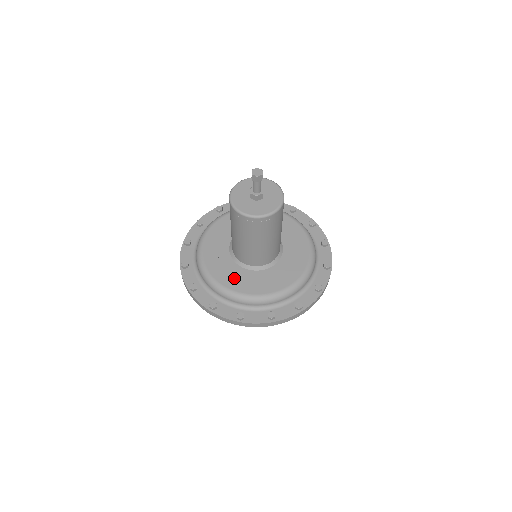
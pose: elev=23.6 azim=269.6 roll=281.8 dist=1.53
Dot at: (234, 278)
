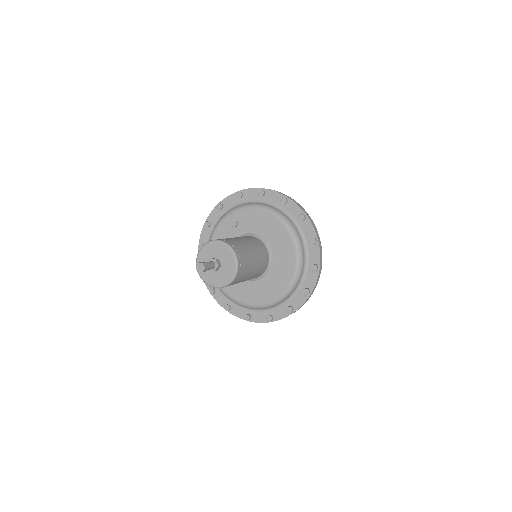
Dot at: (248, 293)
